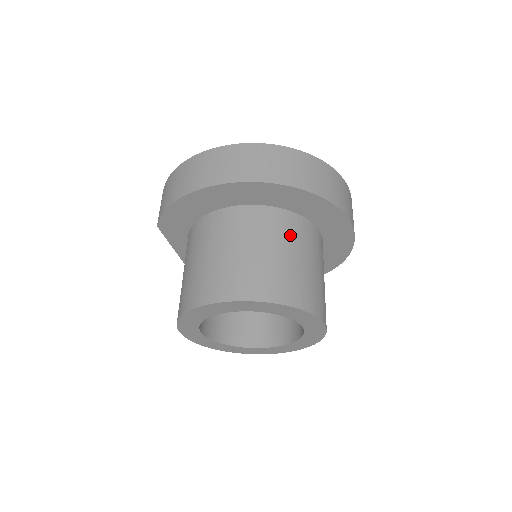
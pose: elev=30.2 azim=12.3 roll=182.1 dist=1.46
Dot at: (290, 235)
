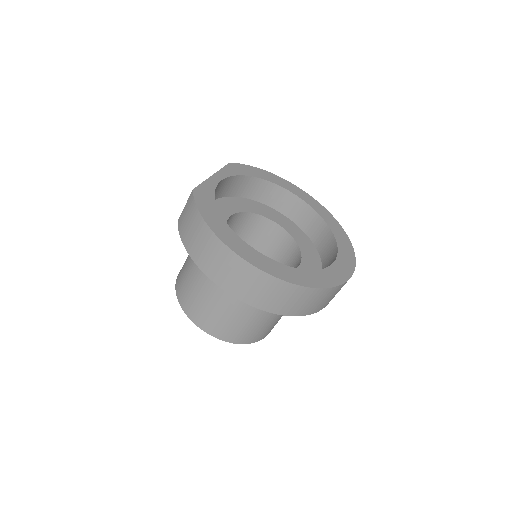
Dot at: occluded
